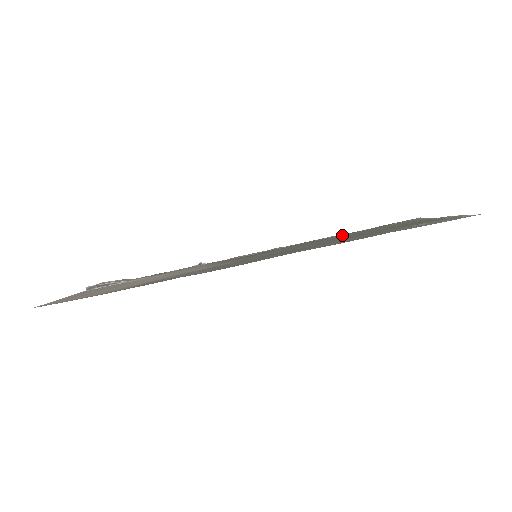
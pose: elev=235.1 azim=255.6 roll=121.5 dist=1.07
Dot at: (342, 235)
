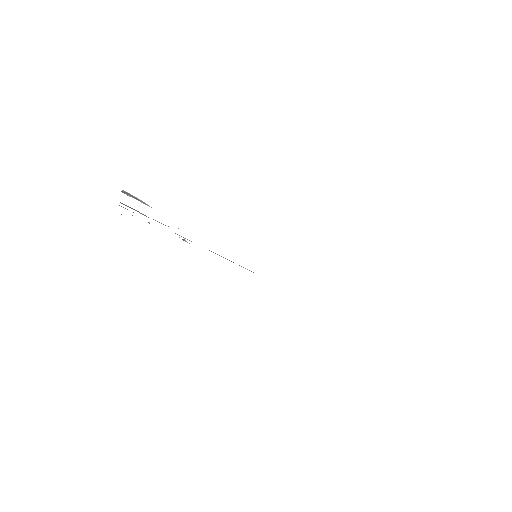
Dot at: occluded
